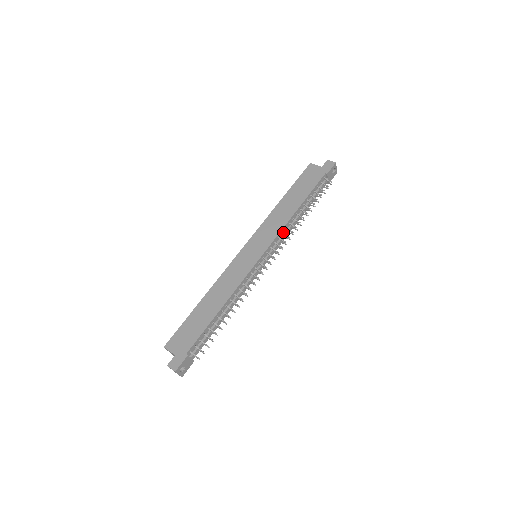
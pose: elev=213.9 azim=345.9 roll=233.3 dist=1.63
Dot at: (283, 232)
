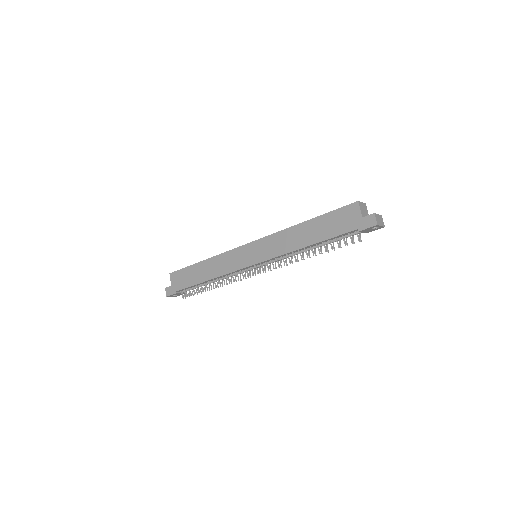
Dot at: (284, 255)
